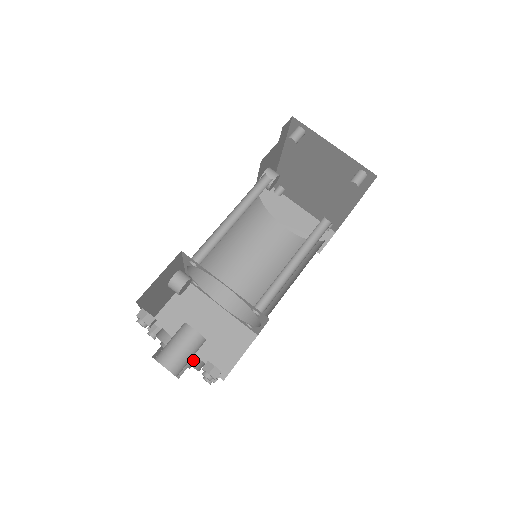
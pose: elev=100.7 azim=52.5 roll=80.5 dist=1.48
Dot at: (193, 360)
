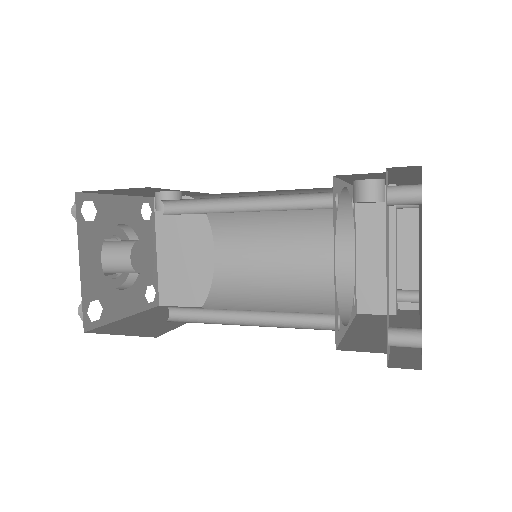
Dot at: occluded
